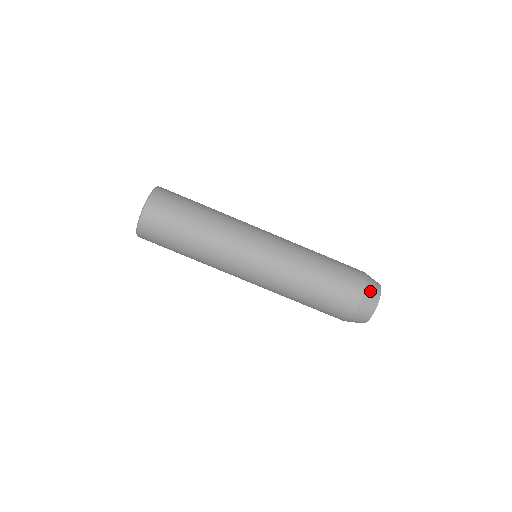
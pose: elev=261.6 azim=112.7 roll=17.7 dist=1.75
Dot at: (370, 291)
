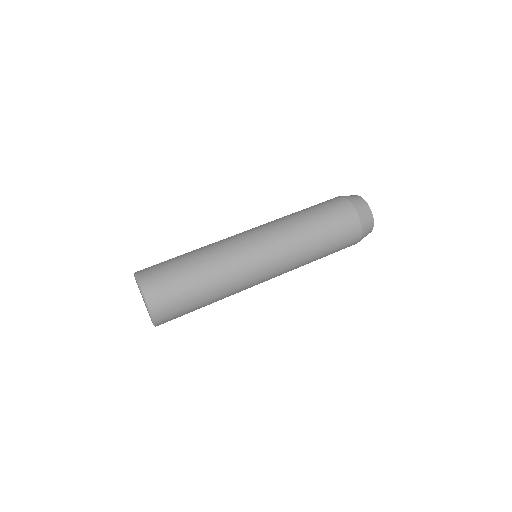
Dot at: (360, 209)
